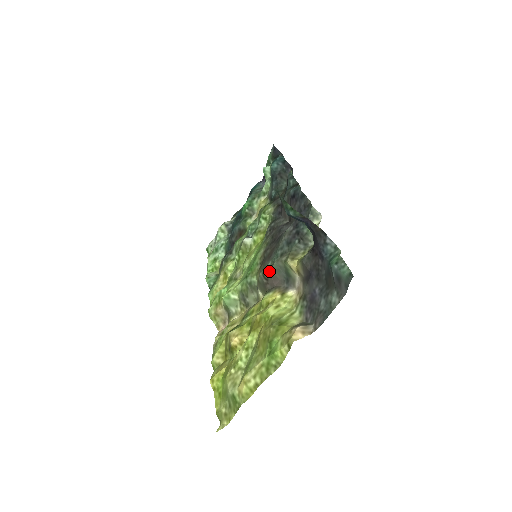
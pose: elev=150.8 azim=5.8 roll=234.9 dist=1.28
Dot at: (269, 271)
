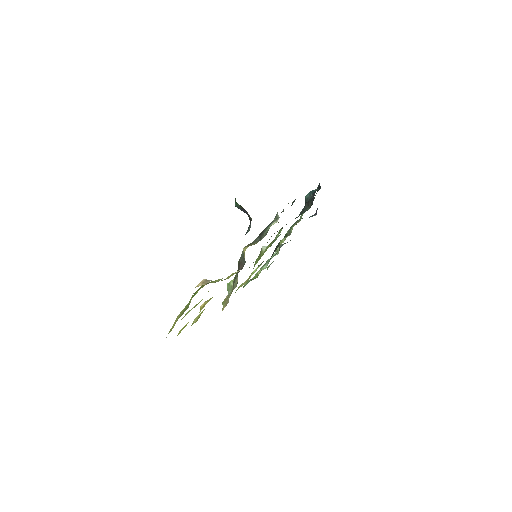
Dot at: (240, 258)
